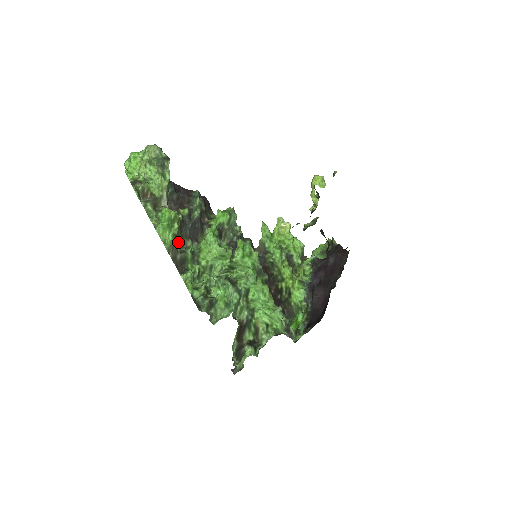
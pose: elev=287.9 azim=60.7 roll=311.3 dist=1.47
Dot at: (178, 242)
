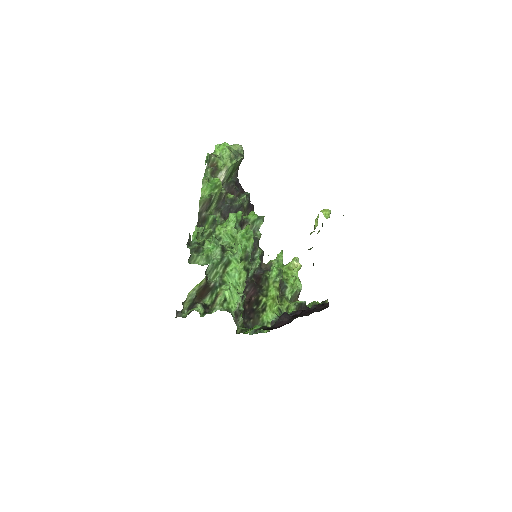
Dot at: (210, 204)
